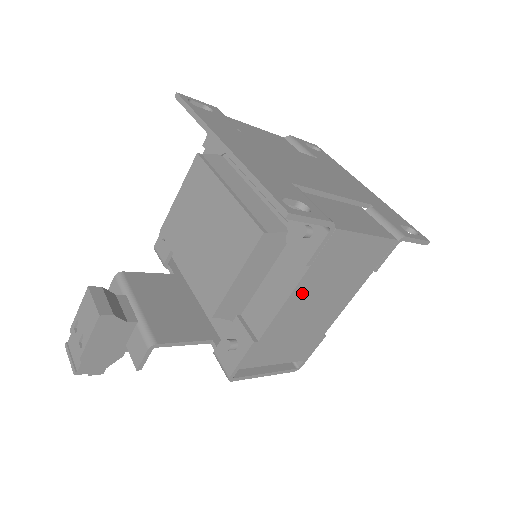
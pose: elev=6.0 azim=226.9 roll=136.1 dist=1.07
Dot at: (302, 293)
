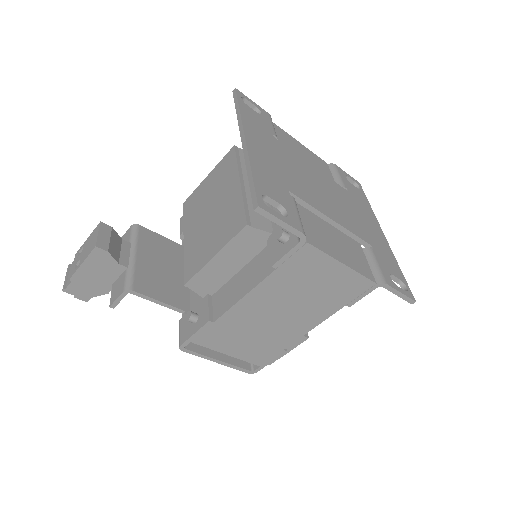
Dot at: (265, 293)
